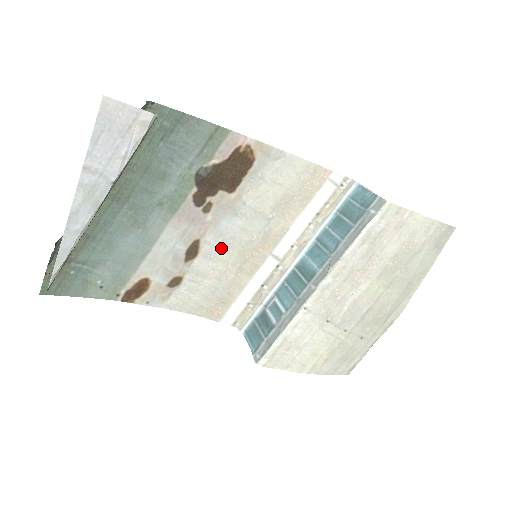
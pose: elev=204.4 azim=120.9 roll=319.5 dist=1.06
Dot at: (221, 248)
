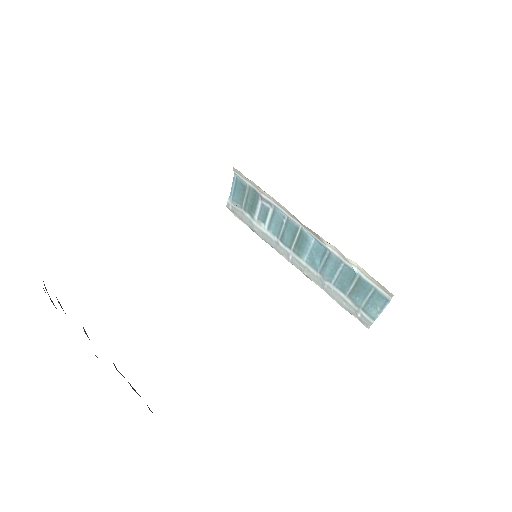
Dot at: occluded
